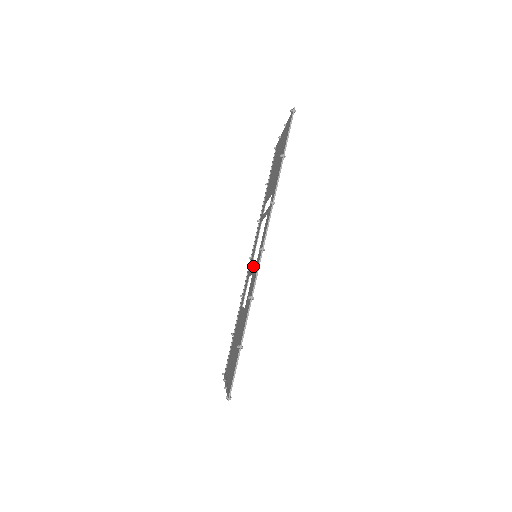
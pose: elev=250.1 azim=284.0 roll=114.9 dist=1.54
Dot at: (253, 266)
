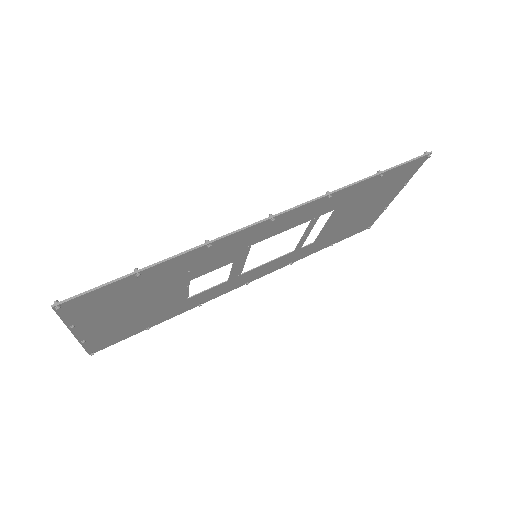
Dot at: (243, 260)
